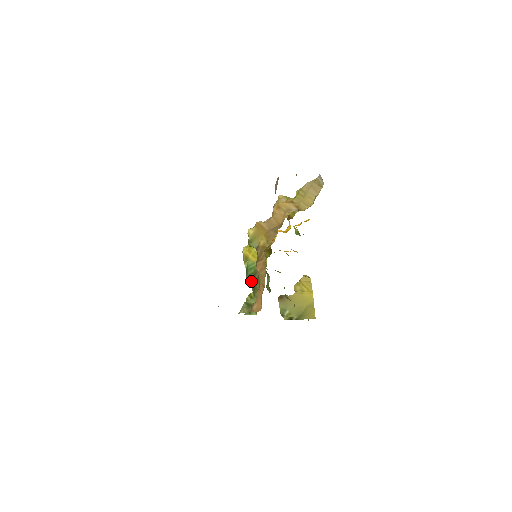
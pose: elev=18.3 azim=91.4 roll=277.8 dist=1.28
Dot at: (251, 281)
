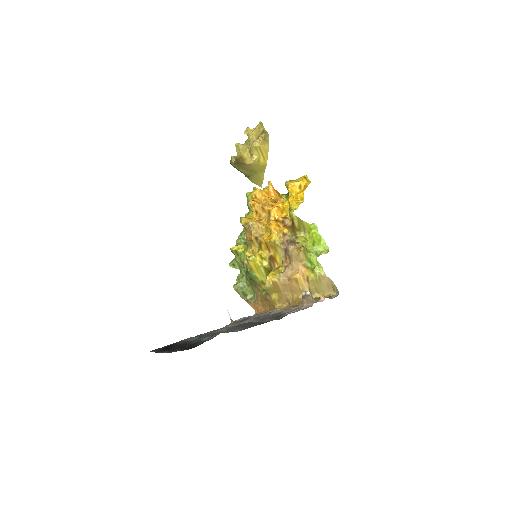
Dot at: (249, 278)
